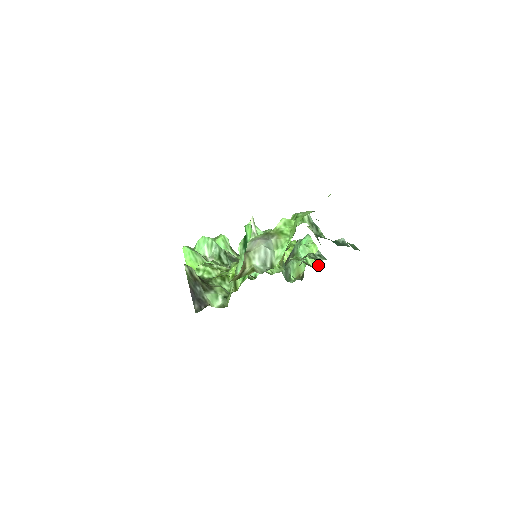
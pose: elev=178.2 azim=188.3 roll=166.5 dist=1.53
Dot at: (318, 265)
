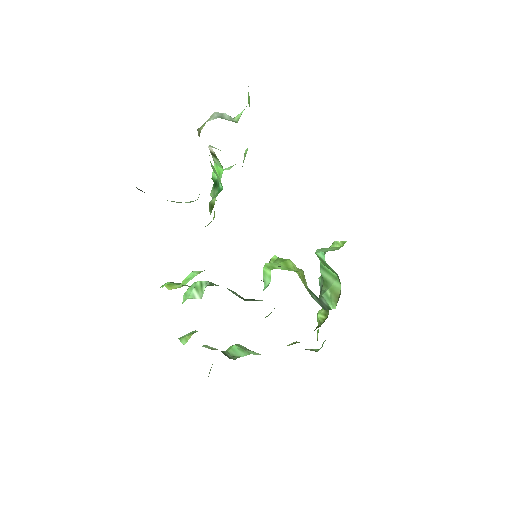
Dot at: occluded
